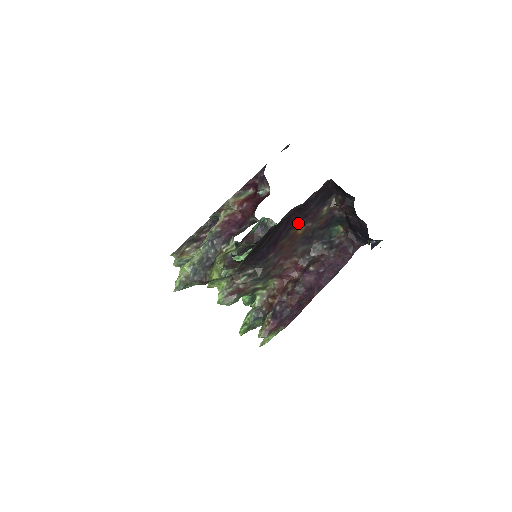
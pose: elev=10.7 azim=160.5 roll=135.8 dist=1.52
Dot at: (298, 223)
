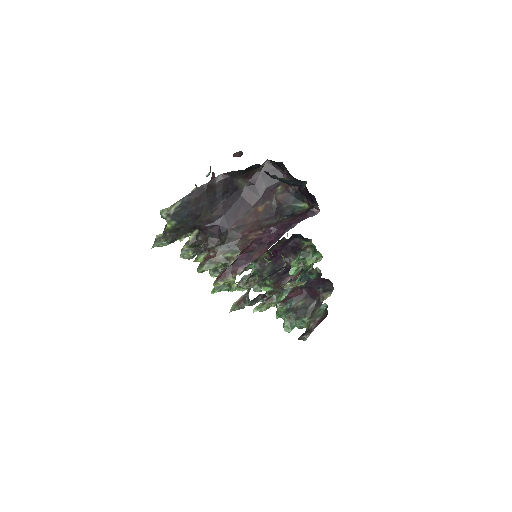
Dot at: (257, 202)
